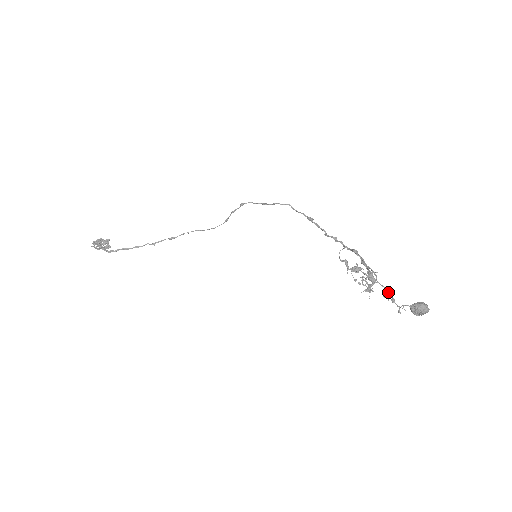
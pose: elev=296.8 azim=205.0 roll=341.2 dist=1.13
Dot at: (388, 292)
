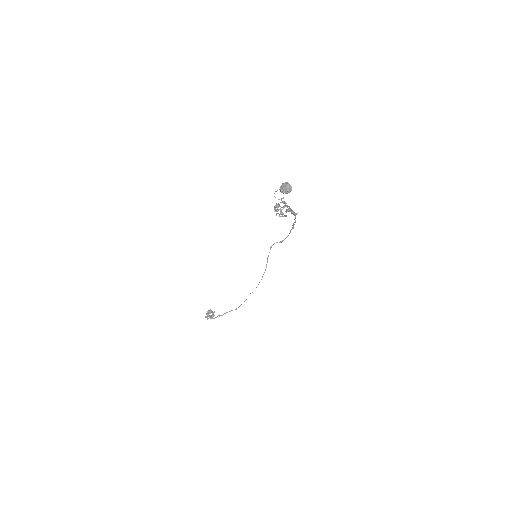
Dot at: (285, 203)
